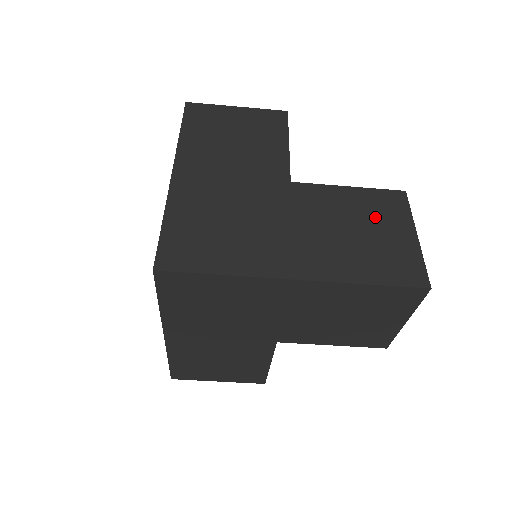
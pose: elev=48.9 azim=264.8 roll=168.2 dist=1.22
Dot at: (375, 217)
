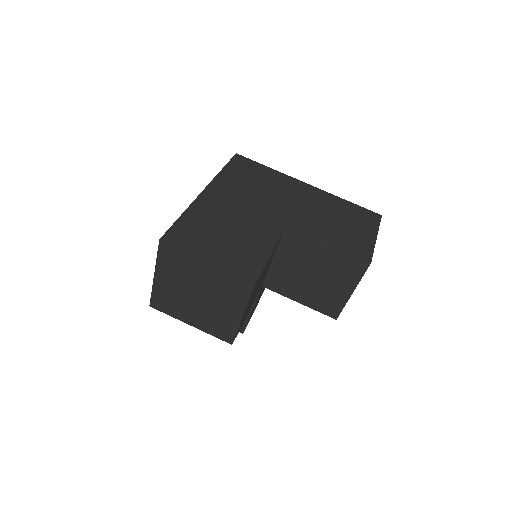
Dot at: occluded
